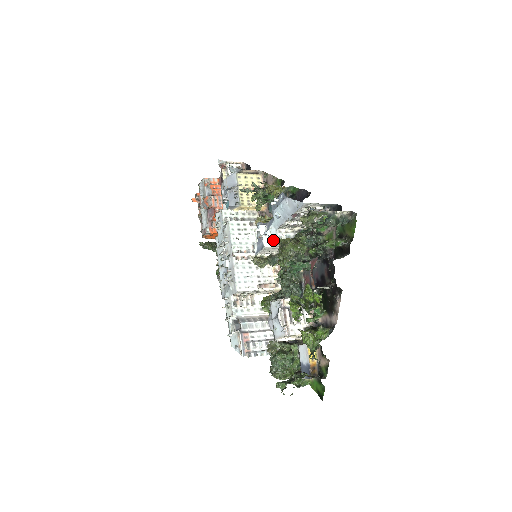
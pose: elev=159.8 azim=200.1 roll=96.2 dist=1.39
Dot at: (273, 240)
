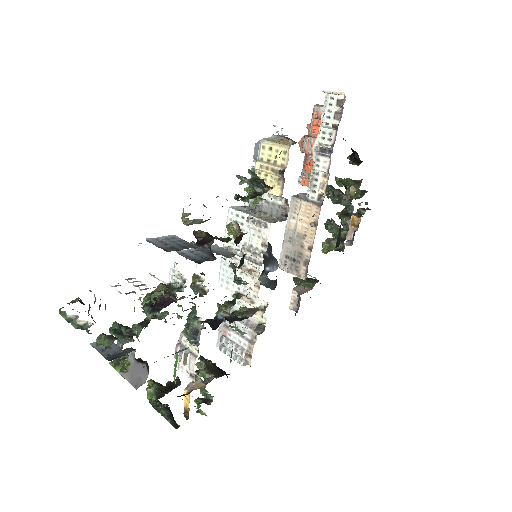
Dot at: occluded
